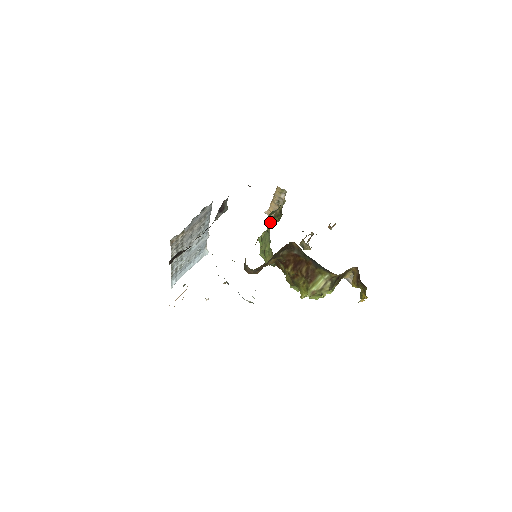
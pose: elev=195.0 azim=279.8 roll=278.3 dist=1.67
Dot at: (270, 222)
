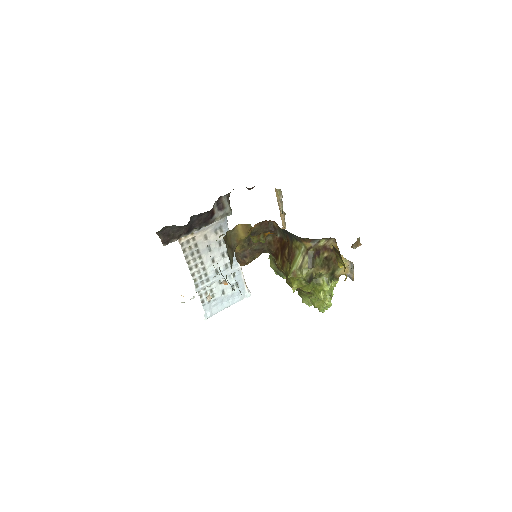
Dot at: occluded
